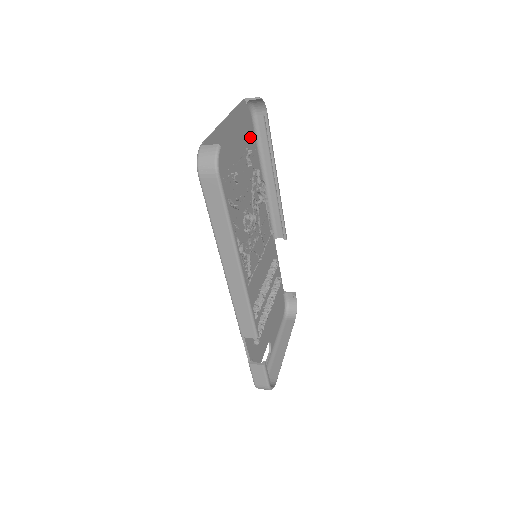
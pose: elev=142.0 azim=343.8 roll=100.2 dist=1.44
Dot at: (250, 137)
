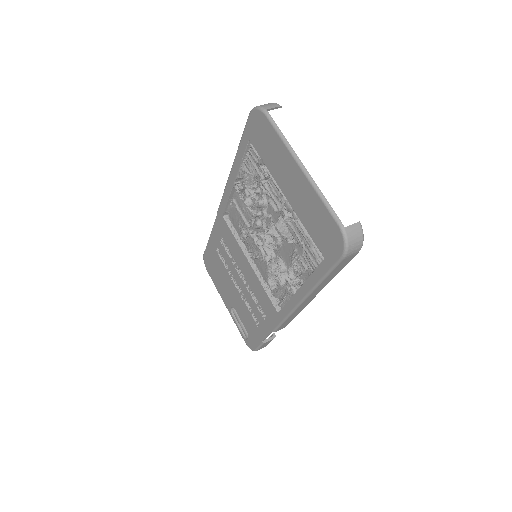
Dot at: (257, 146)
